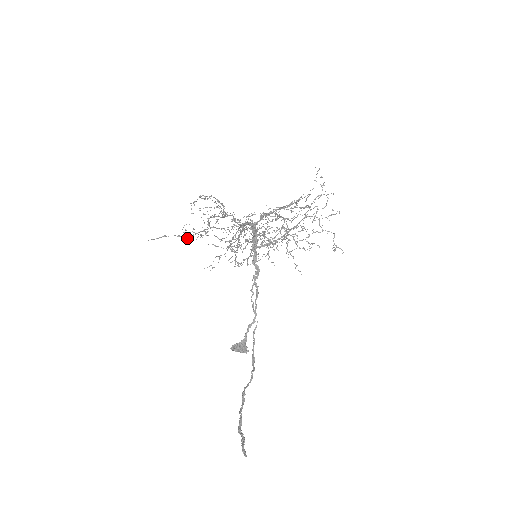
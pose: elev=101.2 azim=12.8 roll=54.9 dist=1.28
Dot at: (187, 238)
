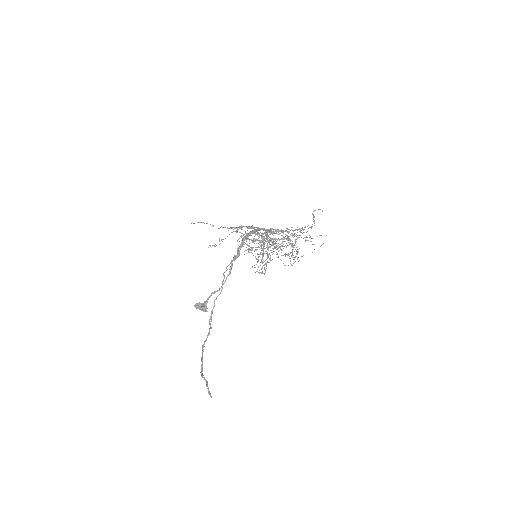
Dot at: occluded
